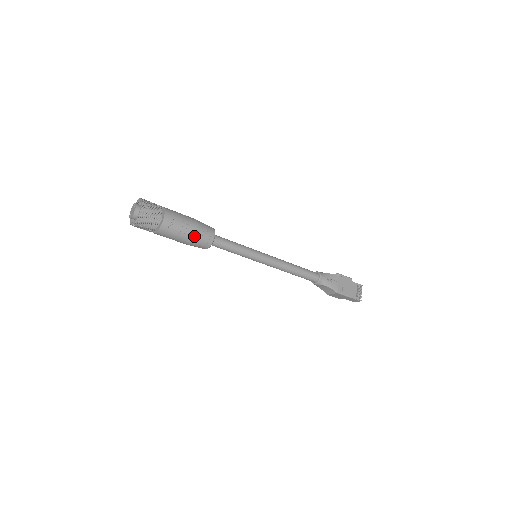
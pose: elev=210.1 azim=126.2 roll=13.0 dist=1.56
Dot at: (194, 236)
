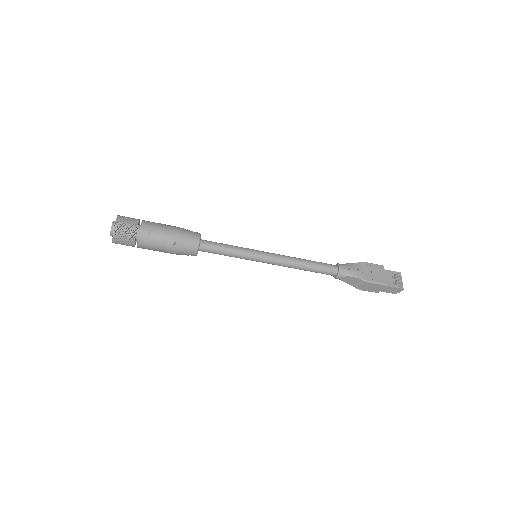
Dot at: (176, 240)
